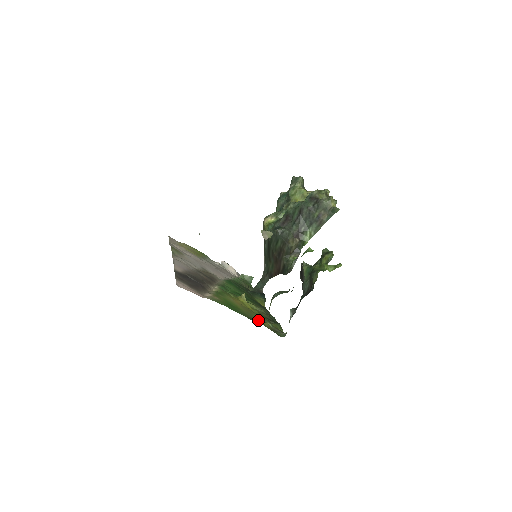
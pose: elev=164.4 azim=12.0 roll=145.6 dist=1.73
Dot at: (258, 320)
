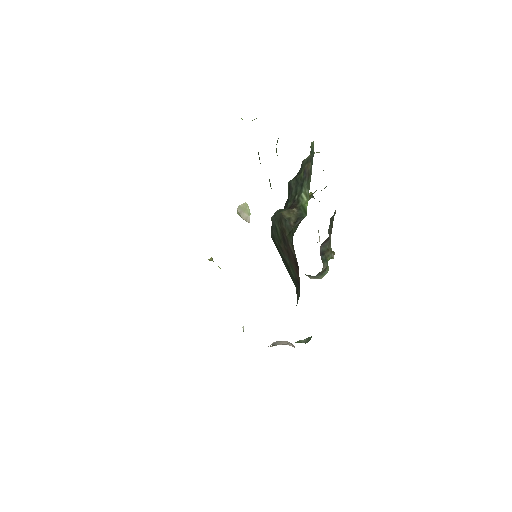
Dot at: occluded
